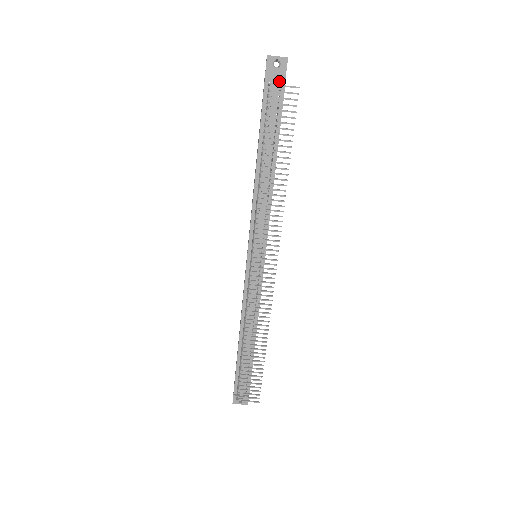
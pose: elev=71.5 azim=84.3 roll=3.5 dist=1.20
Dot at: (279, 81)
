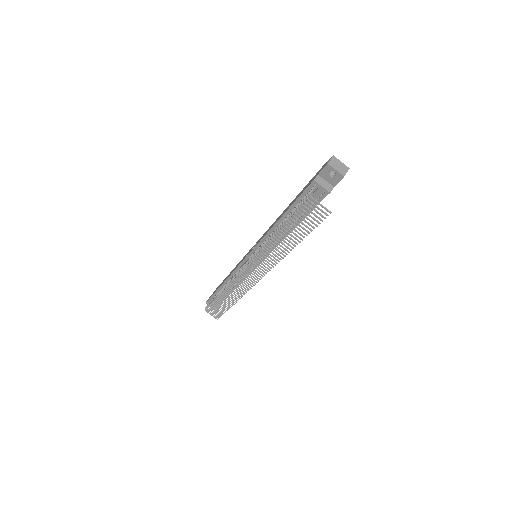
Dot at: (325, 189)
